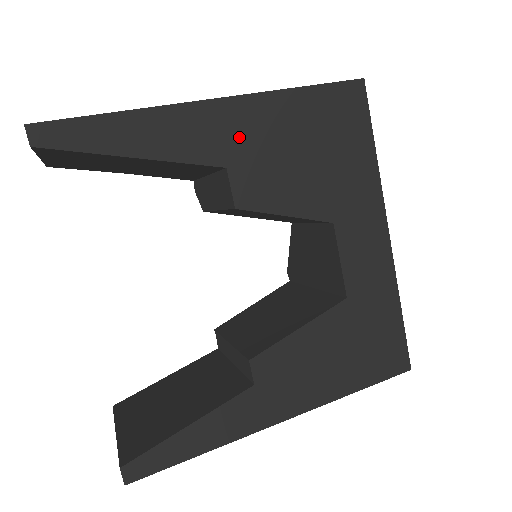
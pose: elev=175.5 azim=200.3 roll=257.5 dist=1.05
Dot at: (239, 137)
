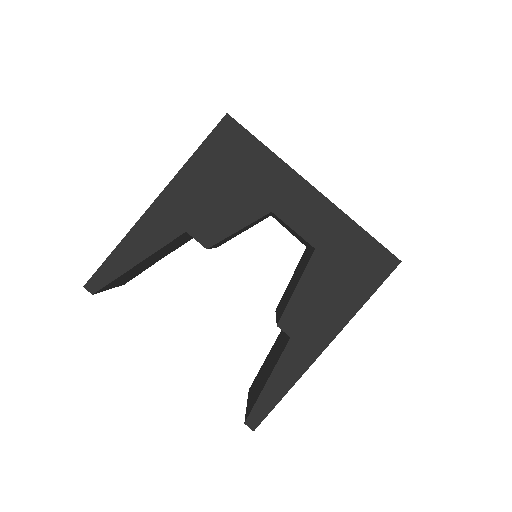
Dot at: (180, 210)
